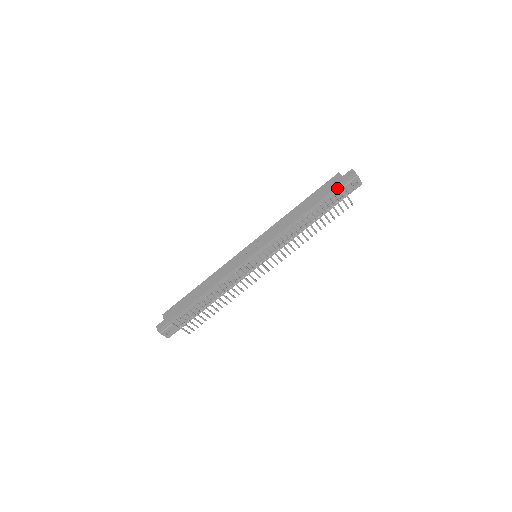
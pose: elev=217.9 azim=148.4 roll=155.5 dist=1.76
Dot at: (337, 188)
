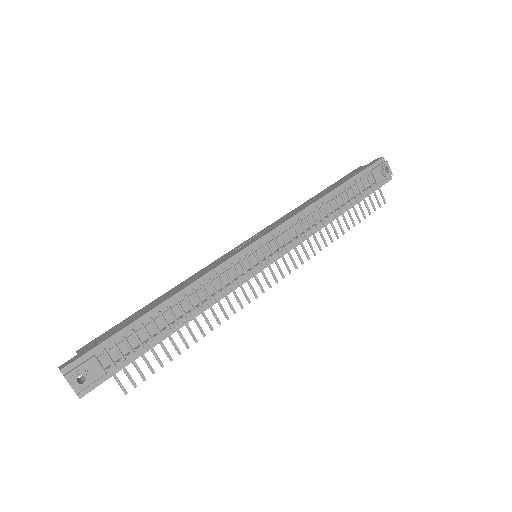
Dot at: (364, 172)
